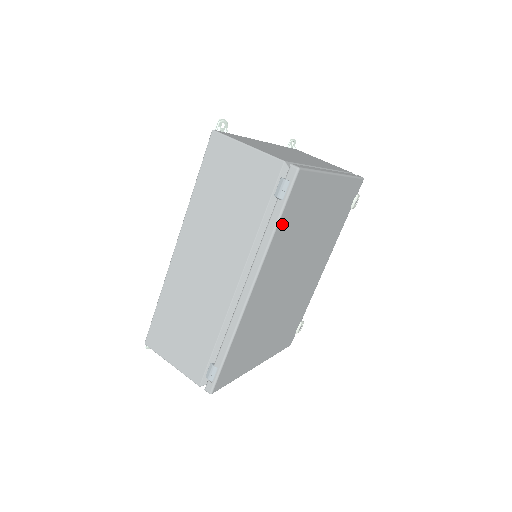
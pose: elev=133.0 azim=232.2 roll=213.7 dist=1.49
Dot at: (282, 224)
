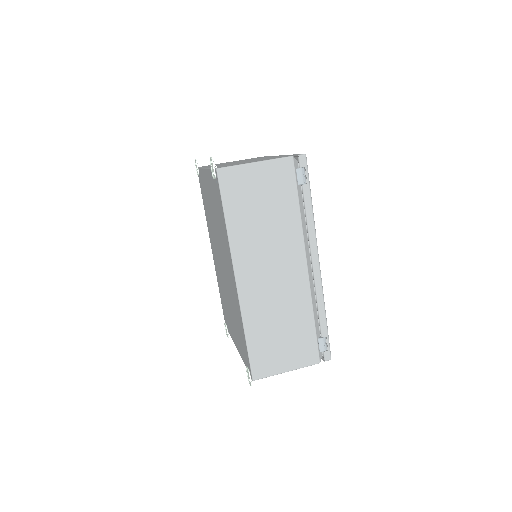
Dot at: occluded
